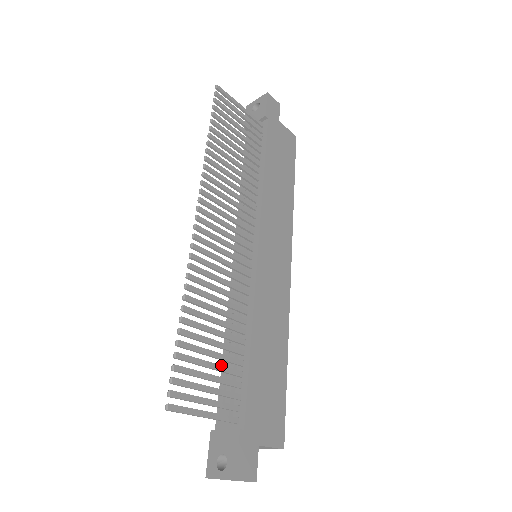
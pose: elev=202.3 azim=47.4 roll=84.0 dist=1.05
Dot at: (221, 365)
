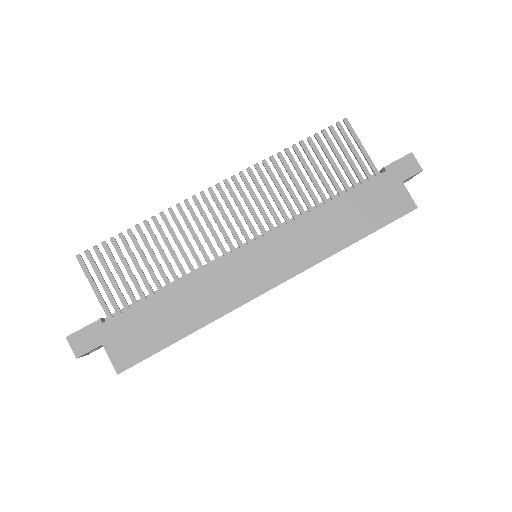
Dot at: (135, 277)
